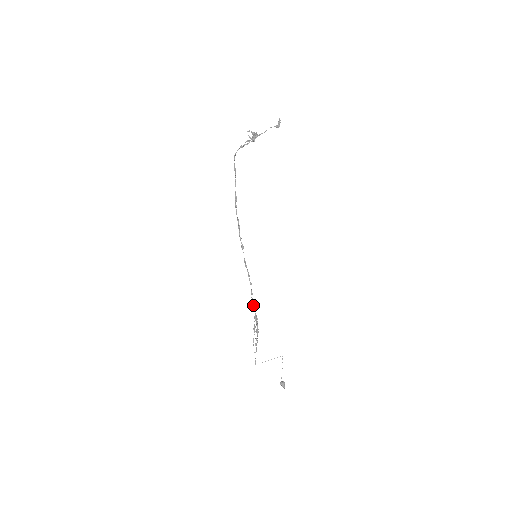
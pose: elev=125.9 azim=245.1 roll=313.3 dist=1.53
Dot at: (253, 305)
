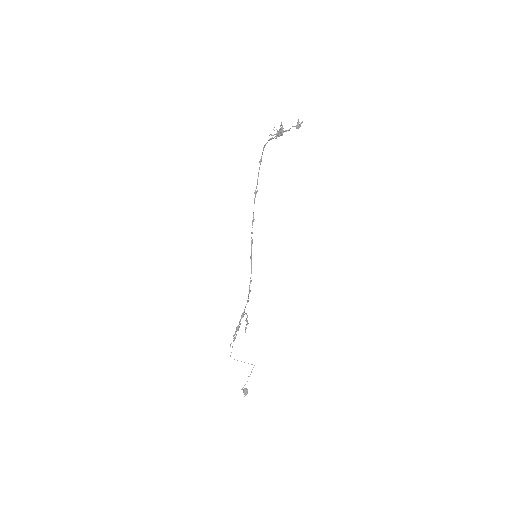
Dot at: (247, 302)
